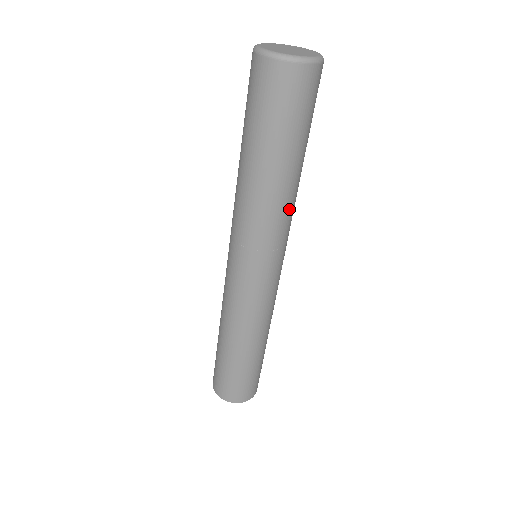
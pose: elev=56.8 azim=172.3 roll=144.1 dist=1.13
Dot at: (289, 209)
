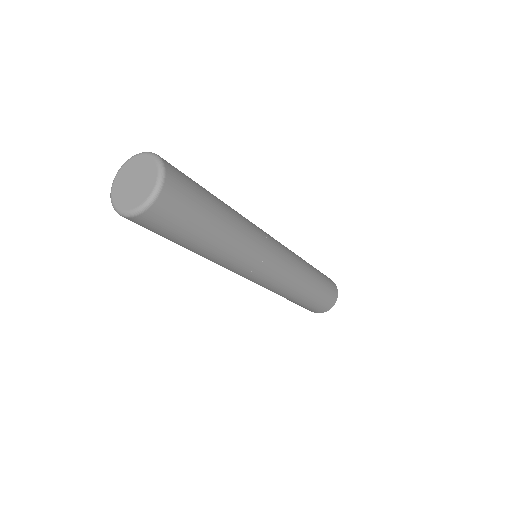
Dot at: (247, 234)
